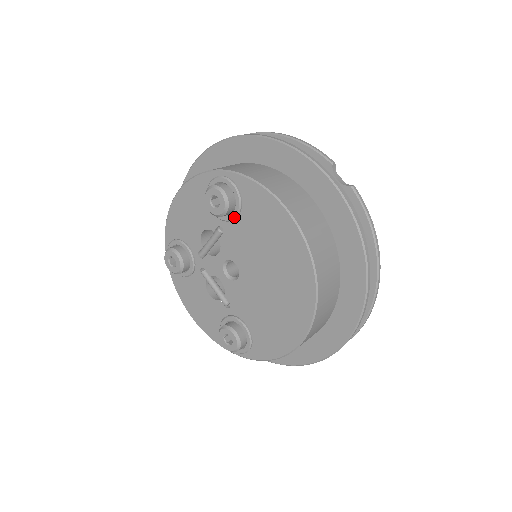
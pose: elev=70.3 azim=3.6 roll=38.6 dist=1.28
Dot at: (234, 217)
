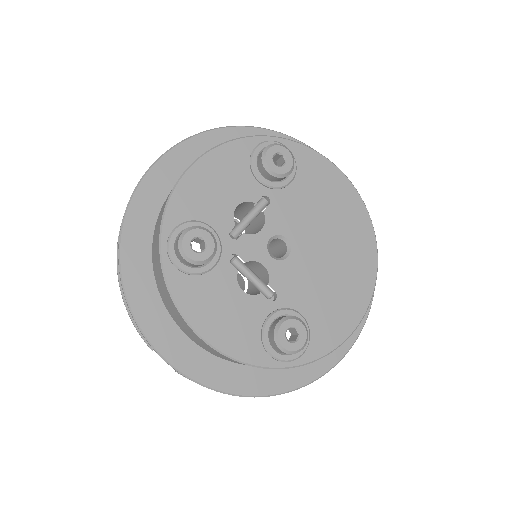
Dot at: (289, 182)
